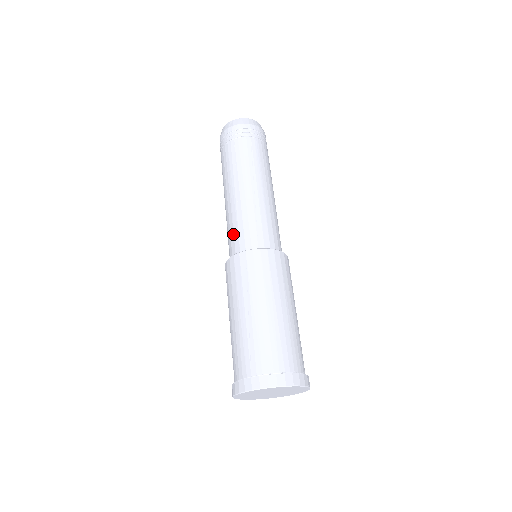
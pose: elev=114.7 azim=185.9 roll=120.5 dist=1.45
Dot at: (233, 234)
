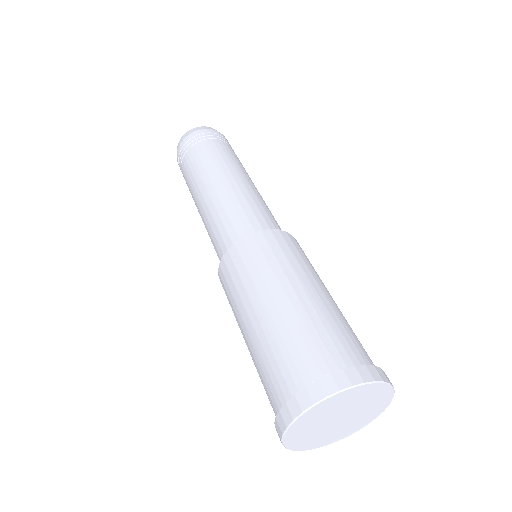
Dot at: (237, 217)
